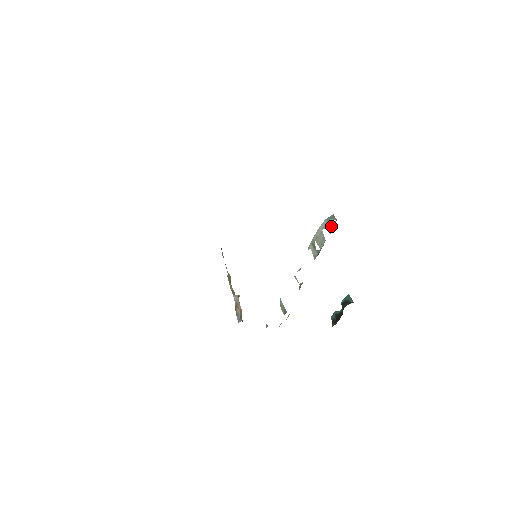
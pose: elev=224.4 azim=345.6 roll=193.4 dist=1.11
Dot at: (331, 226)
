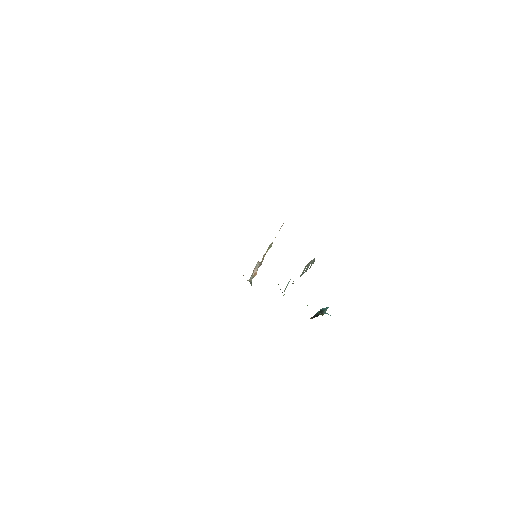
Dot at: occluded
